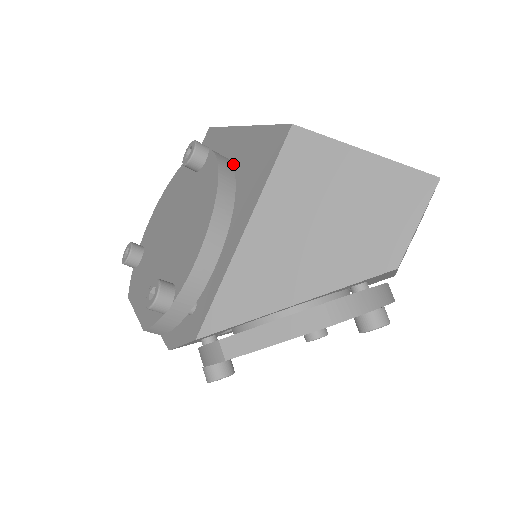
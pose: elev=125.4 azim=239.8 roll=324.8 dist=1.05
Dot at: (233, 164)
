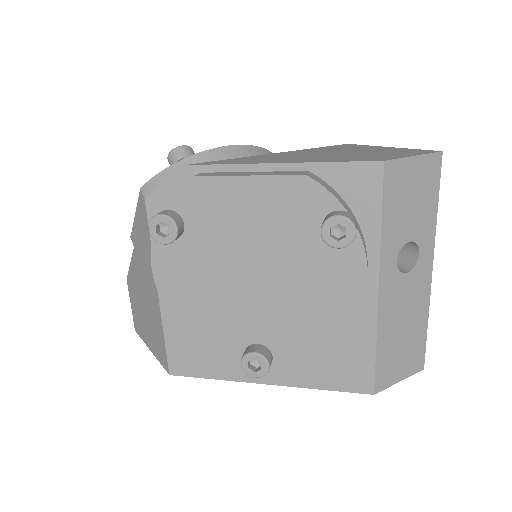
Dot at: occluded
